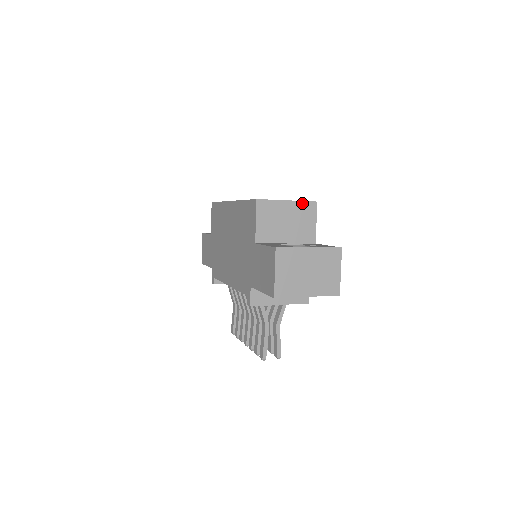
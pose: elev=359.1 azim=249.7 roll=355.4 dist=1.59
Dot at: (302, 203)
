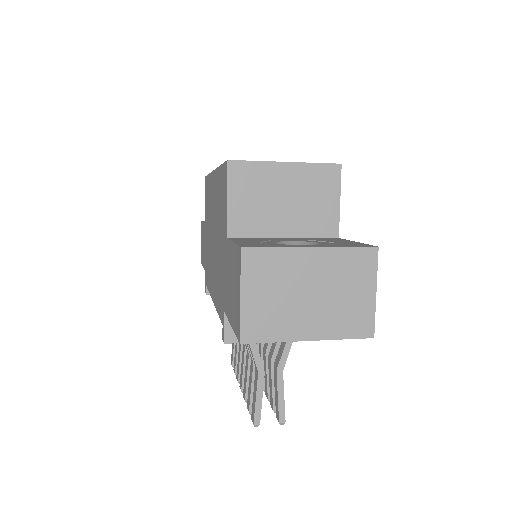
Dot at: (313, 166)
